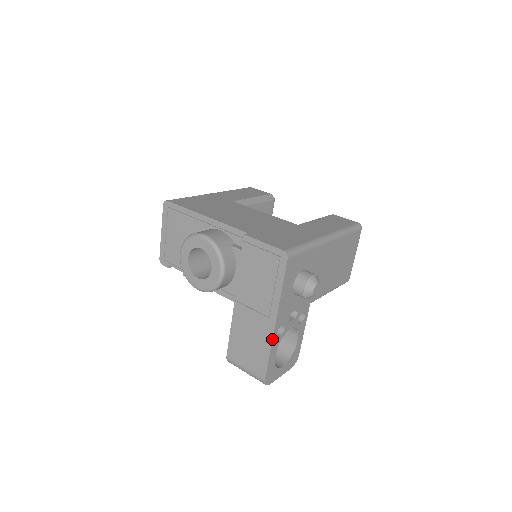
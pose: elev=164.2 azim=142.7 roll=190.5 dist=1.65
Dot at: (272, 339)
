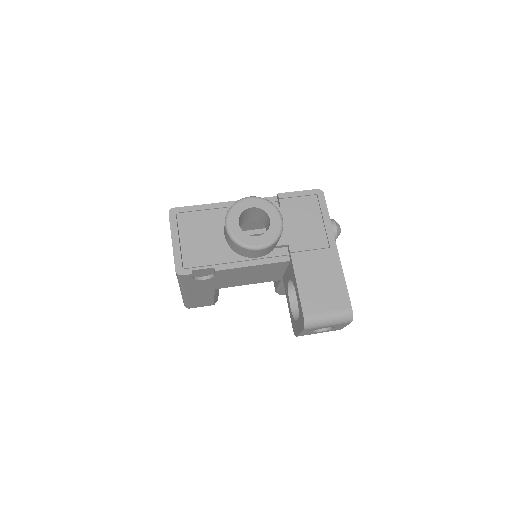
Dot at: occluded
